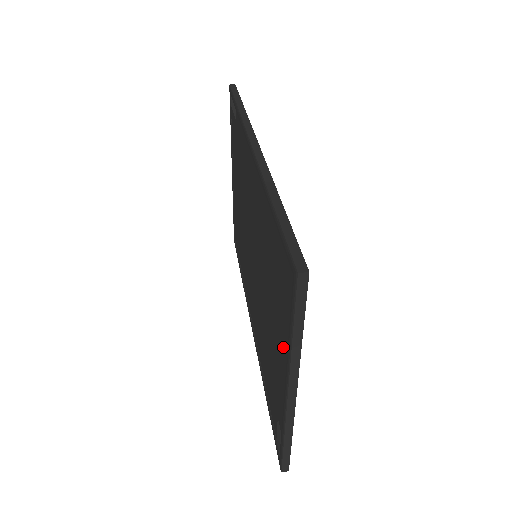
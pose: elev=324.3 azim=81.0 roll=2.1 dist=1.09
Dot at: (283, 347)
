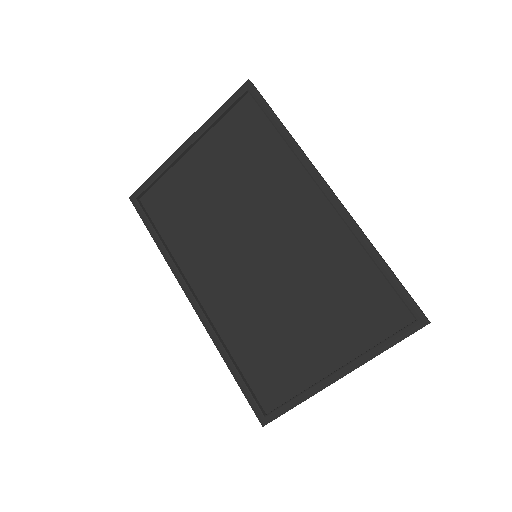
Dot at: (319, 344)
